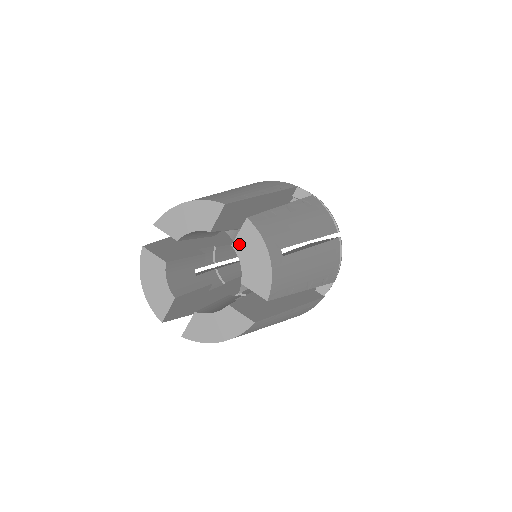
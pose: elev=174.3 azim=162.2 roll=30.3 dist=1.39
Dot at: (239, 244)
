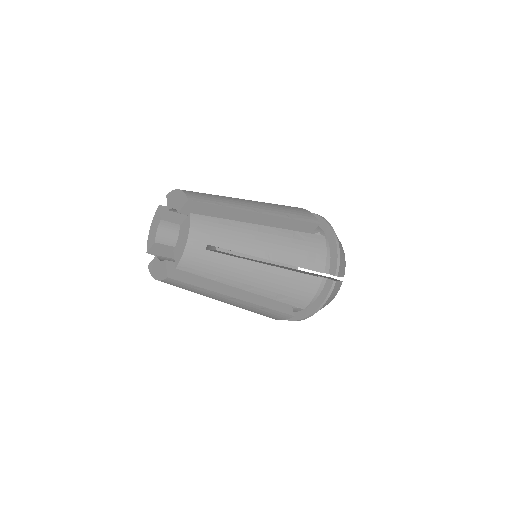
Dot at: (182, 227)
